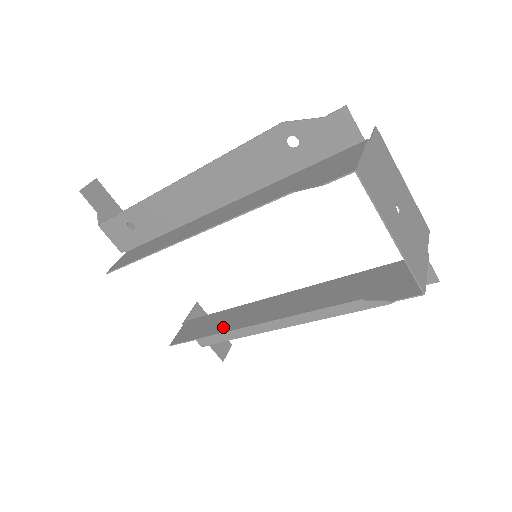
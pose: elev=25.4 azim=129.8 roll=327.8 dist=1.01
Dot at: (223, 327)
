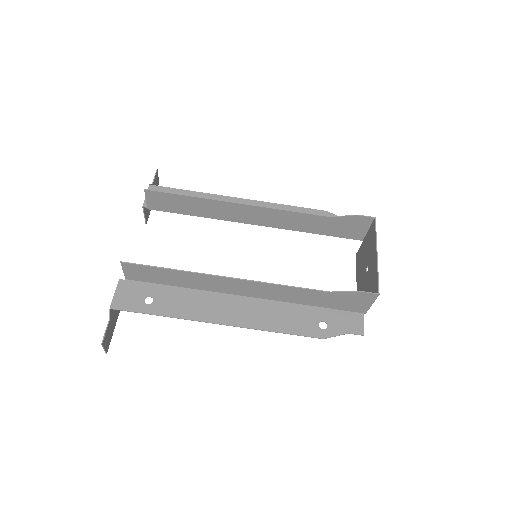
Dot at: (191, 275)
